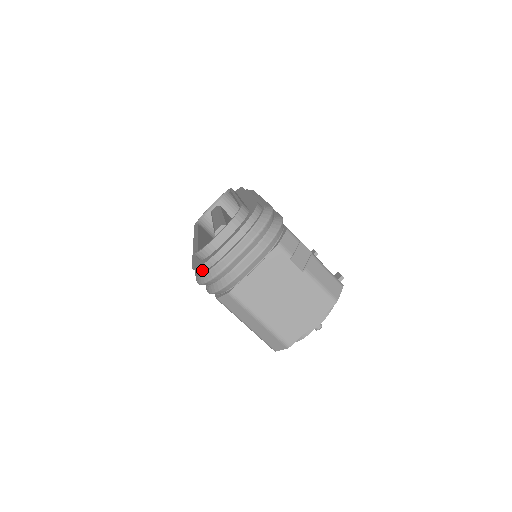
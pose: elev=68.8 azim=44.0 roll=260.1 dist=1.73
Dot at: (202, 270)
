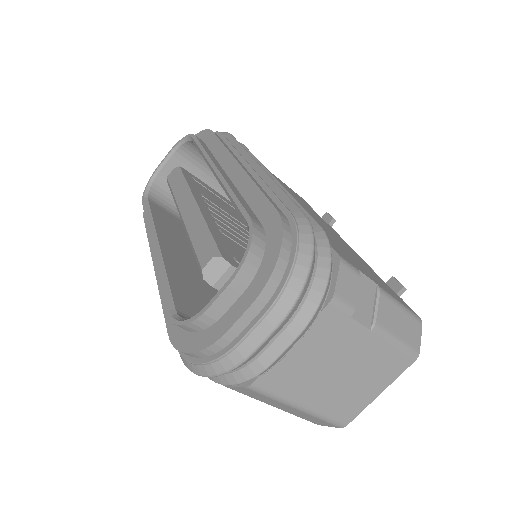
Dot at: (193, 356)
